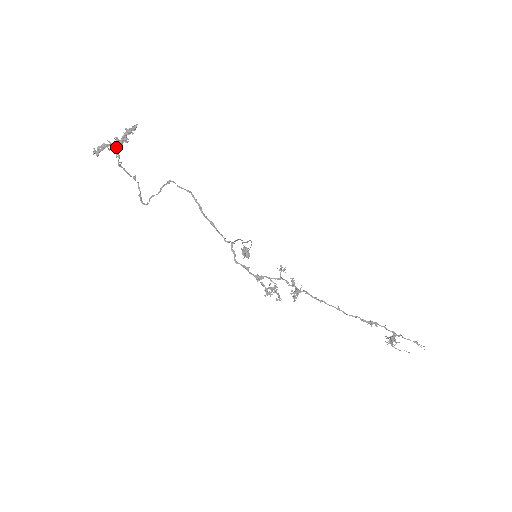
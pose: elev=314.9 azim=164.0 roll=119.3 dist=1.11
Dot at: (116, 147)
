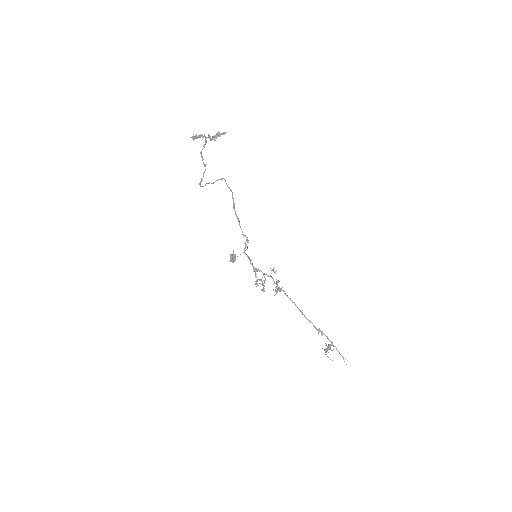
Dot at: occluded
